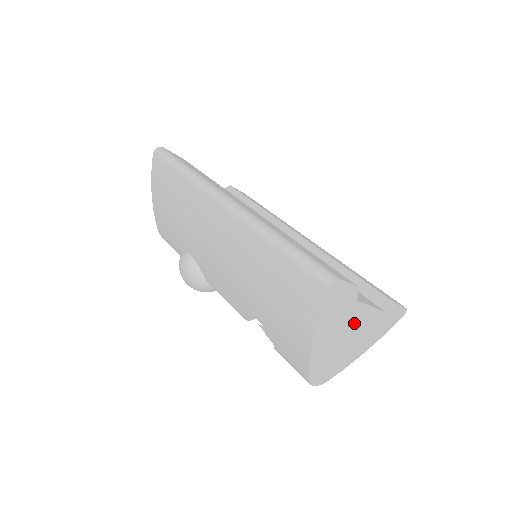
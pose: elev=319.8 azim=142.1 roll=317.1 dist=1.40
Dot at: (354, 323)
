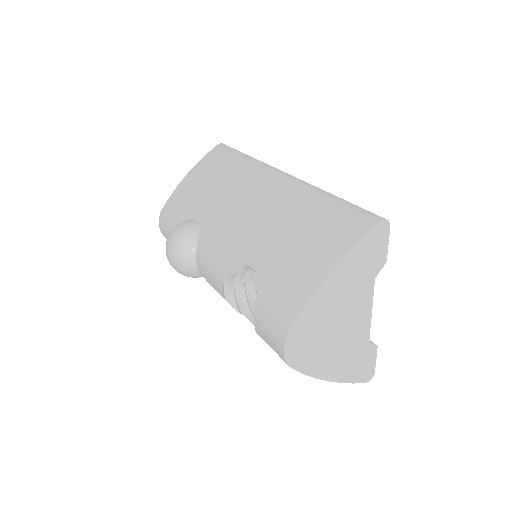
Dot at: (354, 310)
